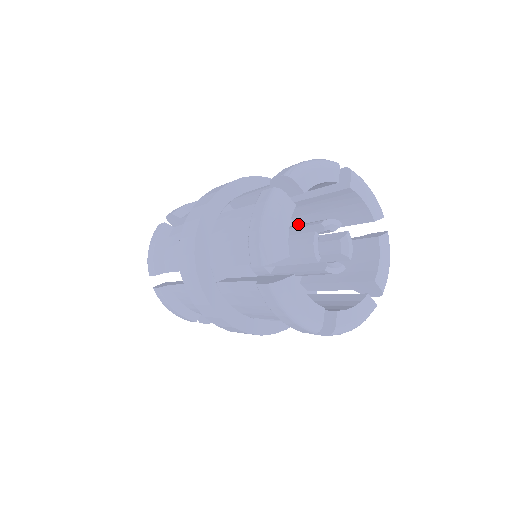
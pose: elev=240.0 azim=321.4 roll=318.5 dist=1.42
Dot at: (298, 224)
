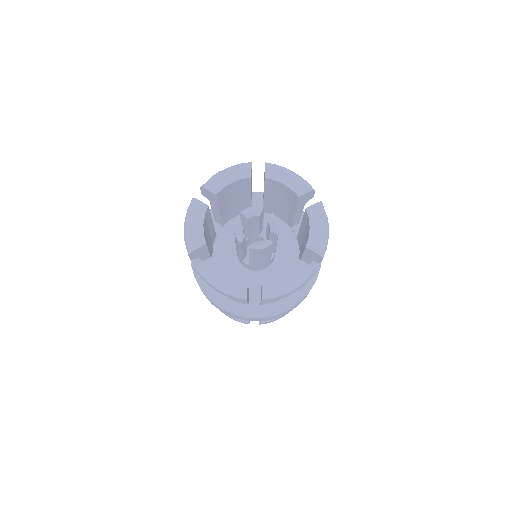
Dot at: (284, 220)
